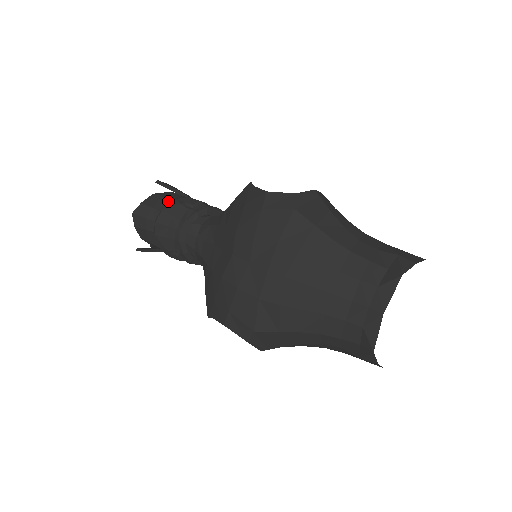
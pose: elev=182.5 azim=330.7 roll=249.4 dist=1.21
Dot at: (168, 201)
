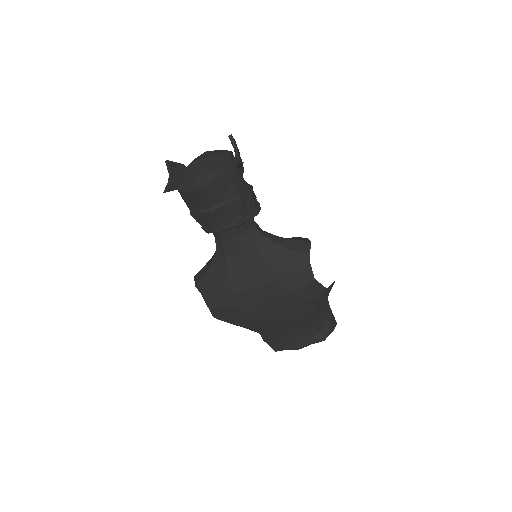
Dot at: (233, 193)
